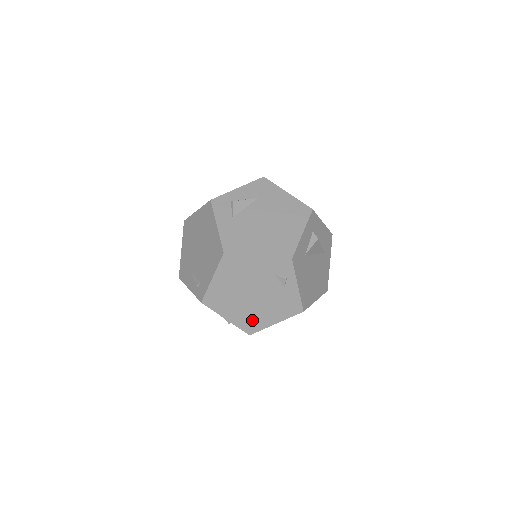
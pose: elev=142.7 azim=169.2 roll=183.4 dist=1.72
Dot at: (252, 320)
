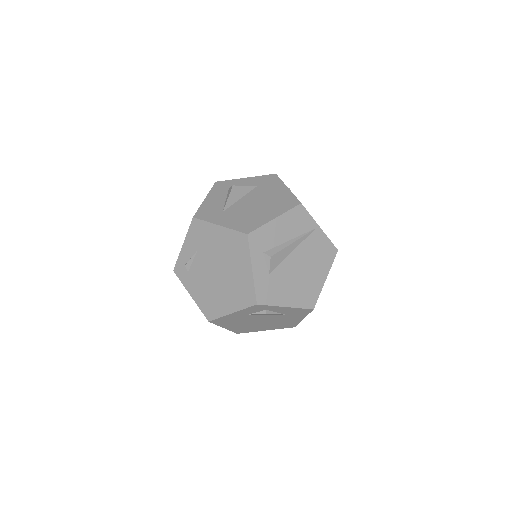
Dot at: occluded
